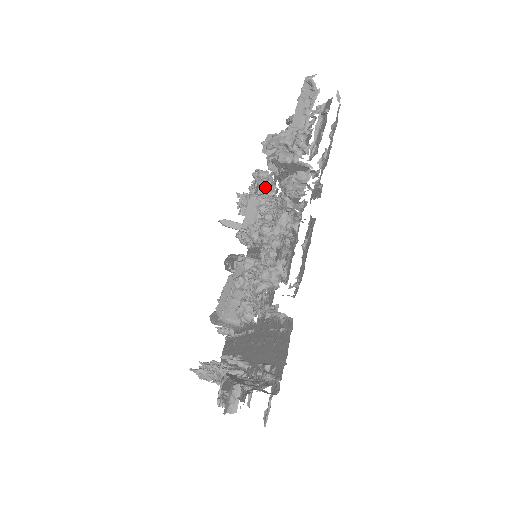
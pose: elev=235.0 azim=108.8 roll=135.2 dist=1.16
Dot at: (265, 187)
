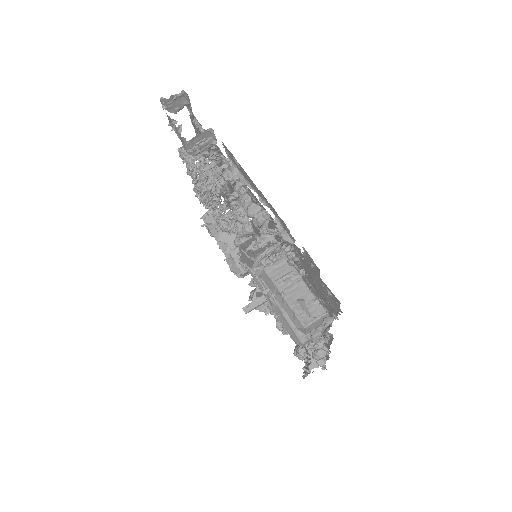
Dot at: occluded
